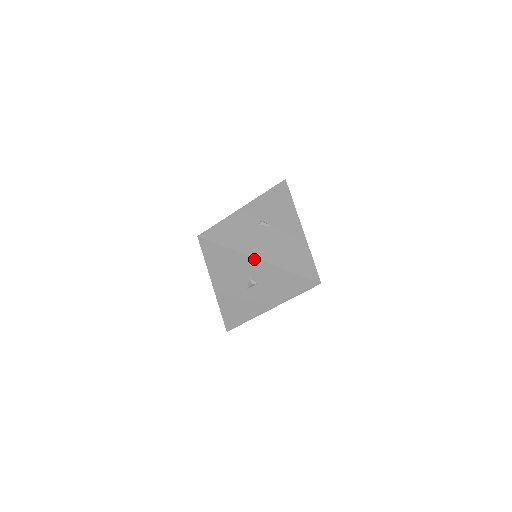
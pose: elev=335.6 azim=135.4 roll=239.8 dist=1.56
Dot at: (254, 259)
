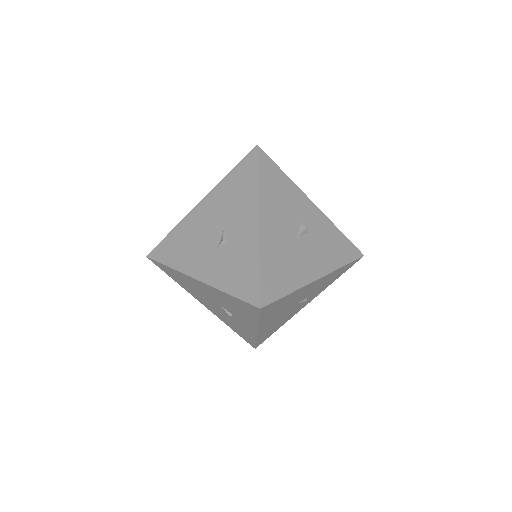
Dot at: (308, 199)
